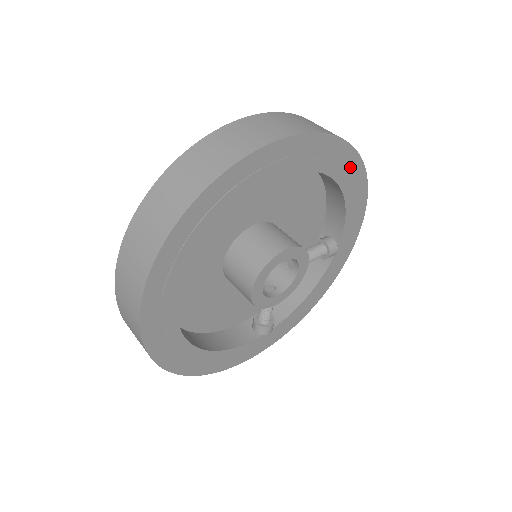
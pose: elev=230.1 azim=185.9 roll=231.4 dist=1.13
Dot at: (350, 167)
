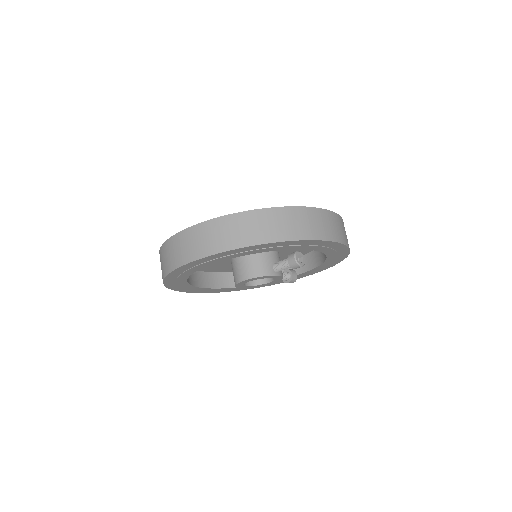
Dot at: (257, 248)
